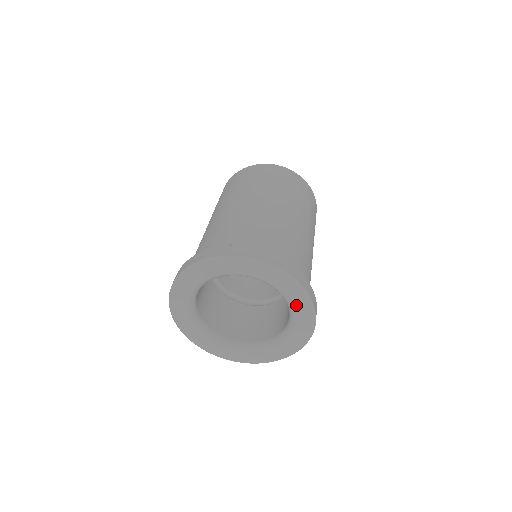
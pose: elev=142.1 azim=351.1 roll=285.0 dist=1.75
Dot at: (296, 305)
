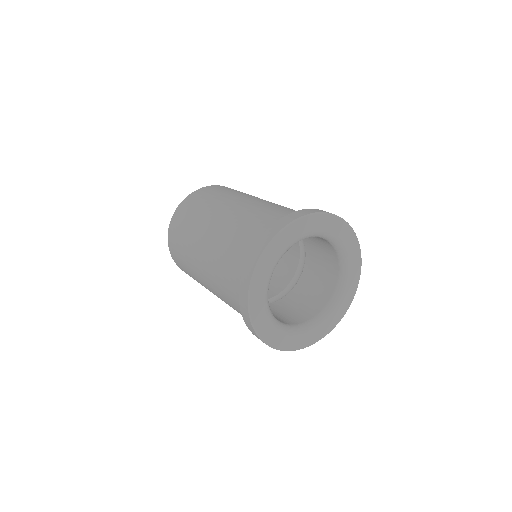
Dot at: (321, 228)
